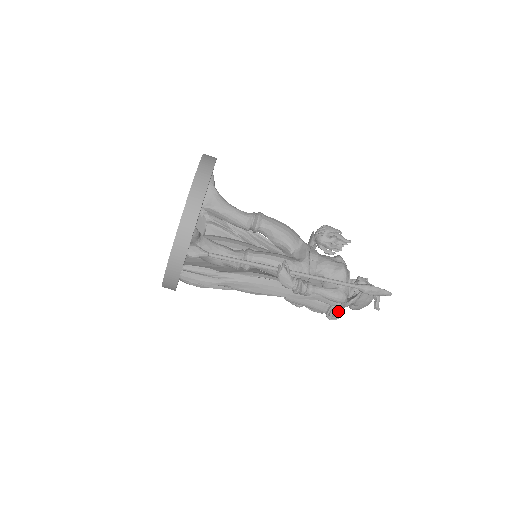
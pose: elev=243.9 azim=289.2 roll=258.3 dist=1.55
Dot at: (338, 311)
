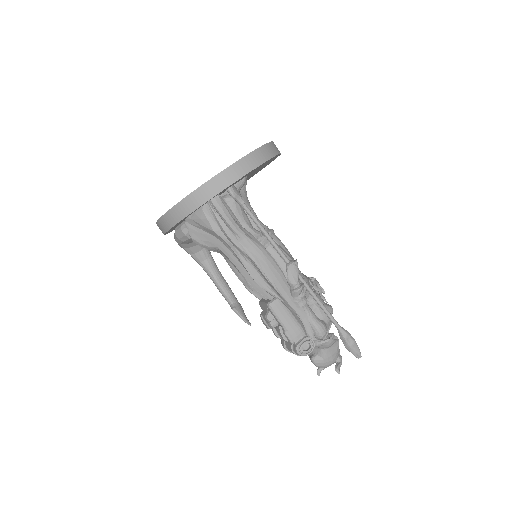
Dot at: (311, 345)
